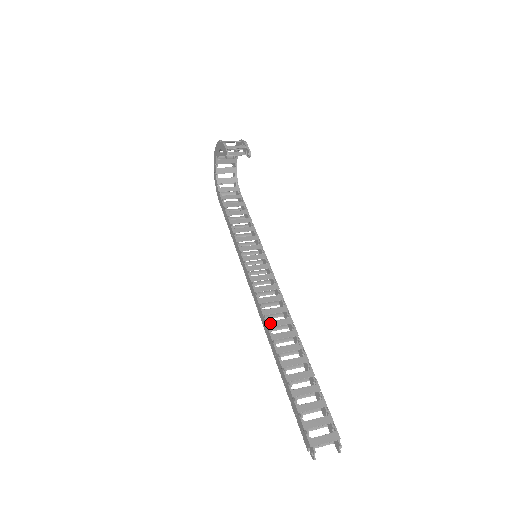
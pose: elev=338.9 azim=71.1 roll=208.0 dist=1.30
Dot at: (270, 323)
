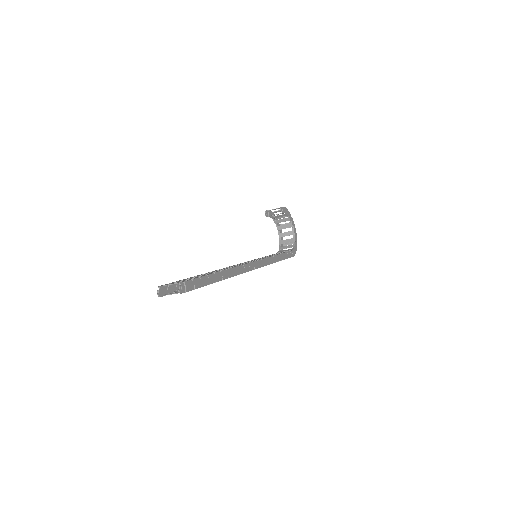
Dot at: occluded
